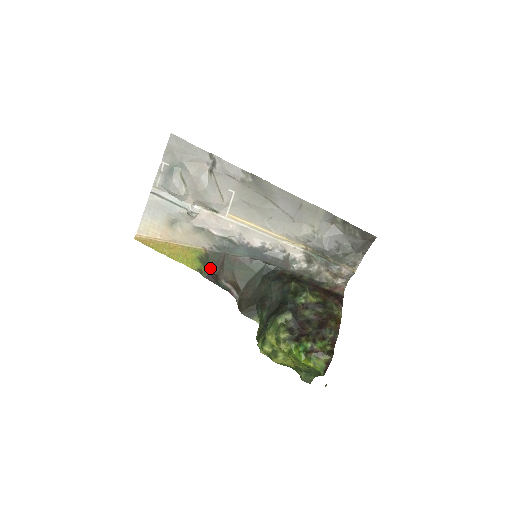
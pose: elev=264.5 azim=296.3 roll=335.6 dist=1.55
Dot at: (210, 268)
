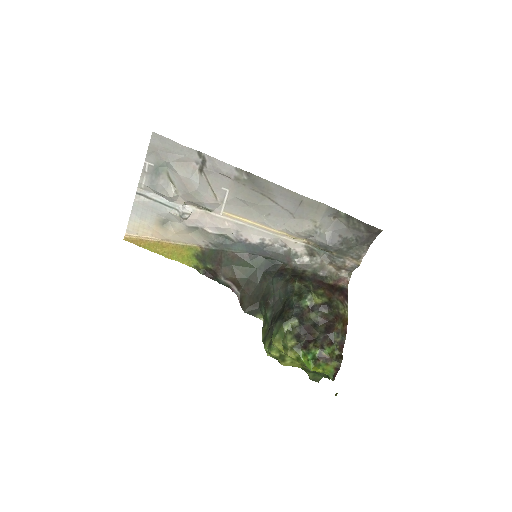
Dot at: (207, 265)
